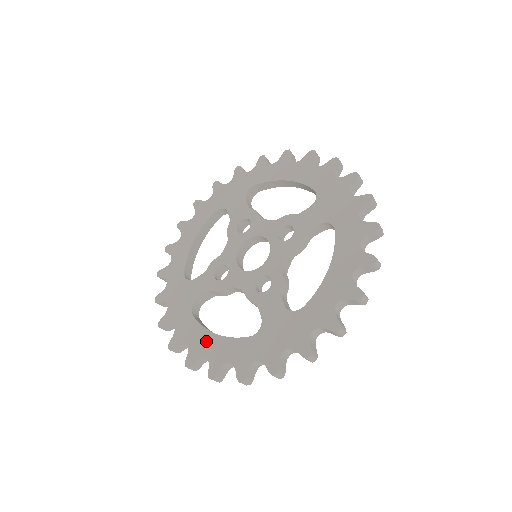
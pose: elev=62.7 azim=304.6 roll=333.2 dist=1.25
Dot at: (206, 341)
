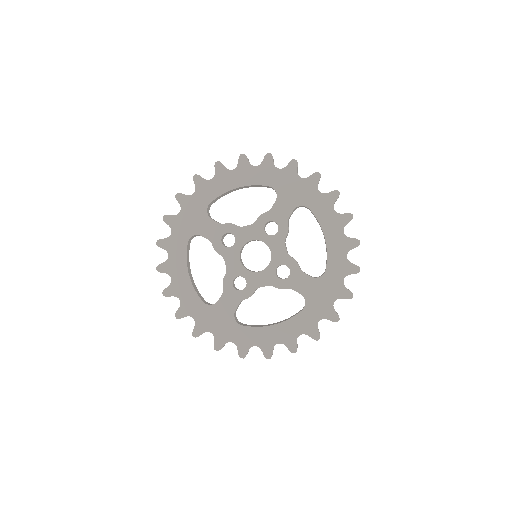
Dot at: (270, 334)
